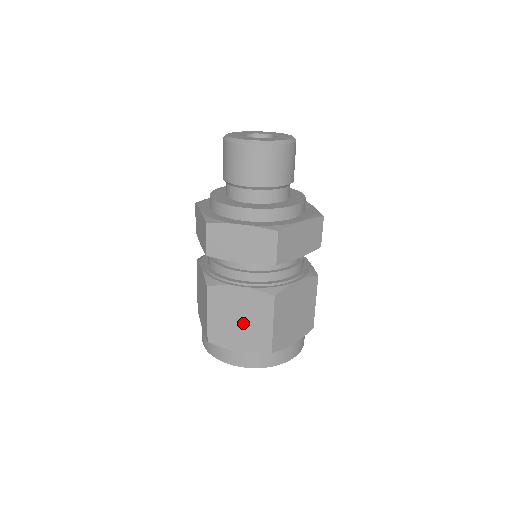
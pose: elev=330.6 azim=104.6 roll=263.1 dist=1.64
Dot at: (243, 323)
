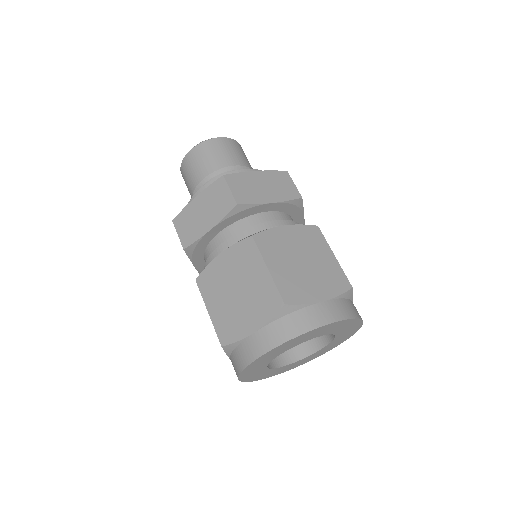
Dot at: (308, 264)
